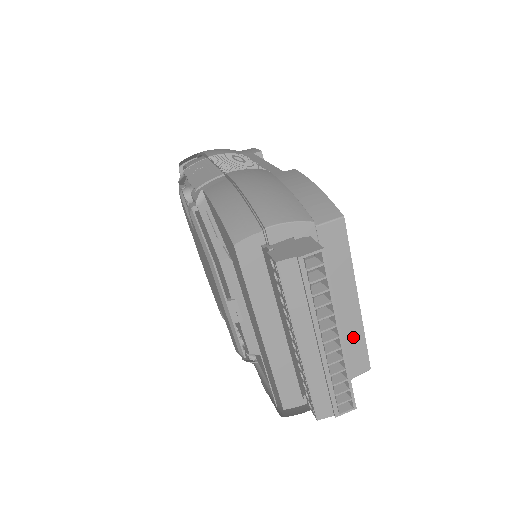
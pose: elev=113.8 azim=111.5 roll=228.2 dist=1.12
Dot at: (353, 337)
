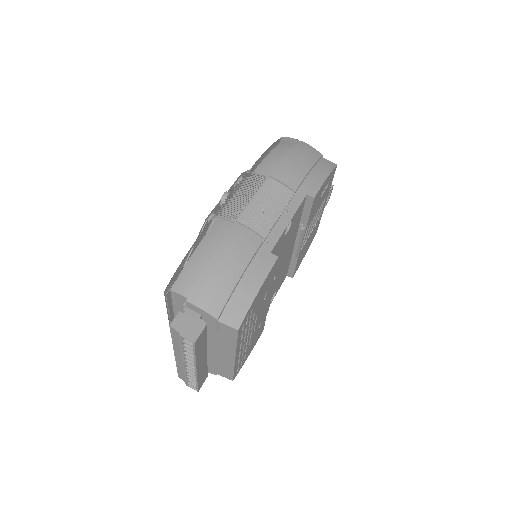
Dot at: (226, 365)
